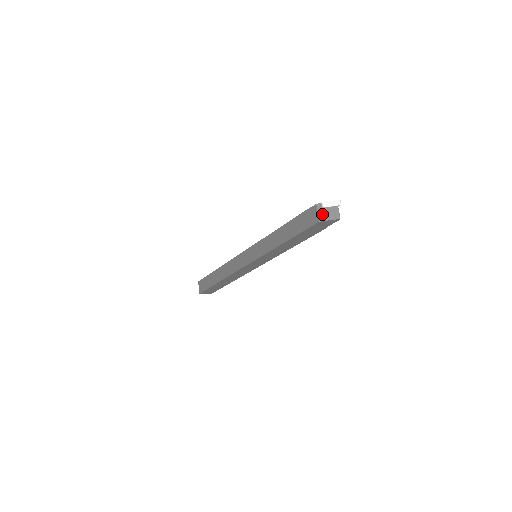
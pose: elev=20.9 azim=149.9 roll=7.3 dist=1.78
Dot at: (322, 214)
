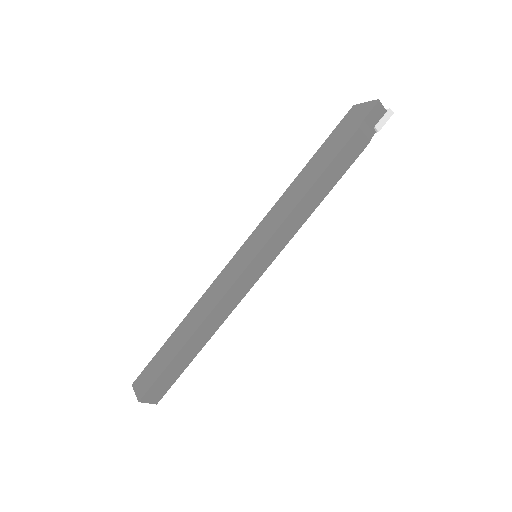
Dot at: occluded
